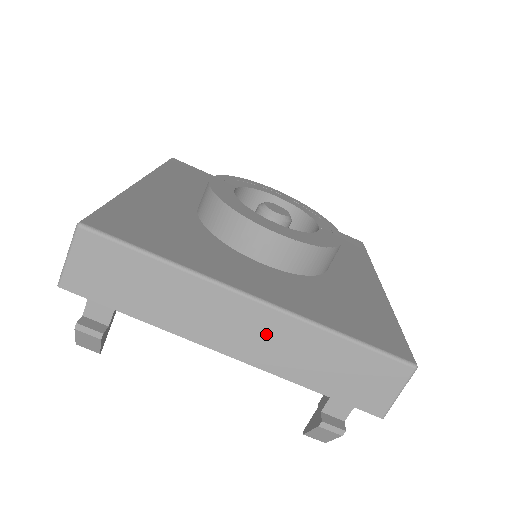
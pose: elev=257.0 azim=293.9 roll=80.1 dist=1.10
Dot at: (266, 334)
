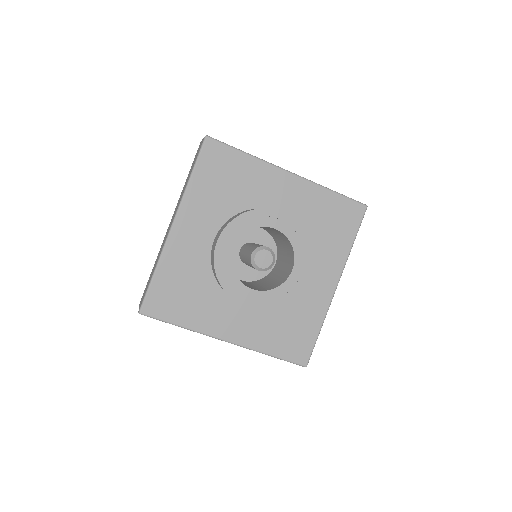
Dot at: occluded
